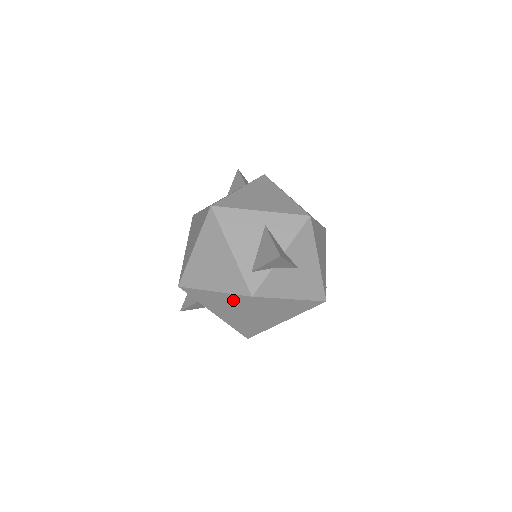
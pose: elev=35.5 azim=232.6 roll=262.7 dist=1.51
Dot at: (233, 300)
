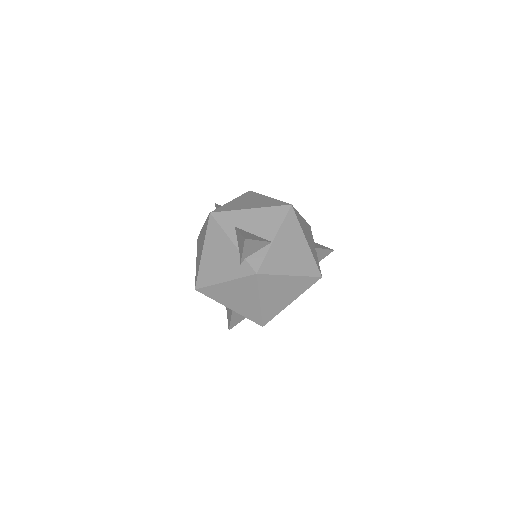
Dot at: occluded
